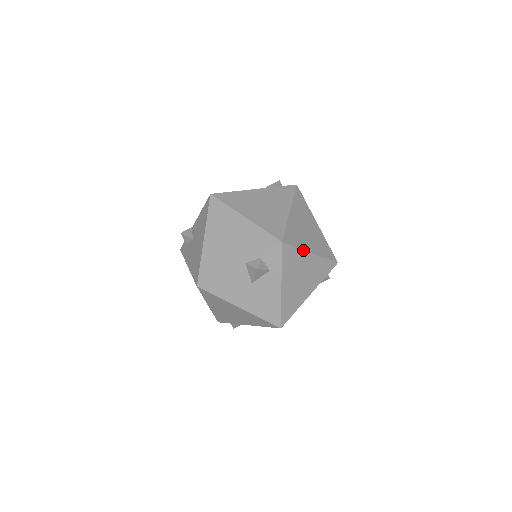
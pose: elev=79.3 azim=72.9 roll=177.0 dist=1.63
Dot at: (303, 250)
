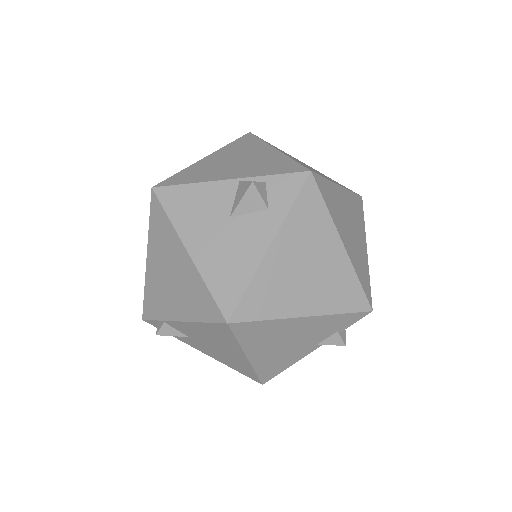
Dot at: (333, 223)
